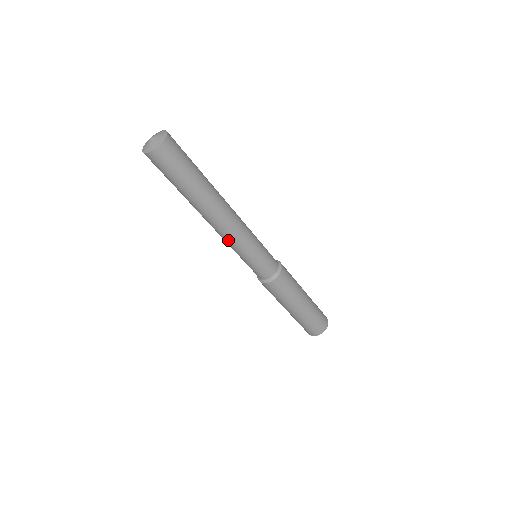
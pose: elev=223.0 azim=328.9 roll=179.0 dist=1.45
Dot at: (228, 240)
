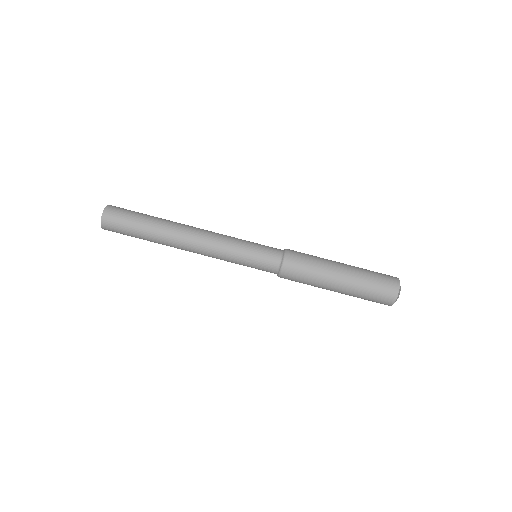
Dot at: (215, 240)
